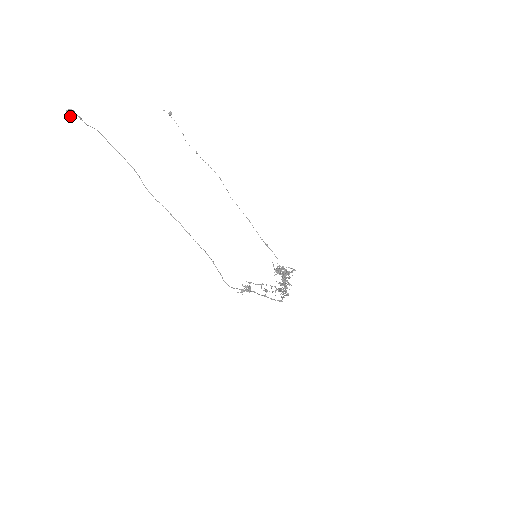
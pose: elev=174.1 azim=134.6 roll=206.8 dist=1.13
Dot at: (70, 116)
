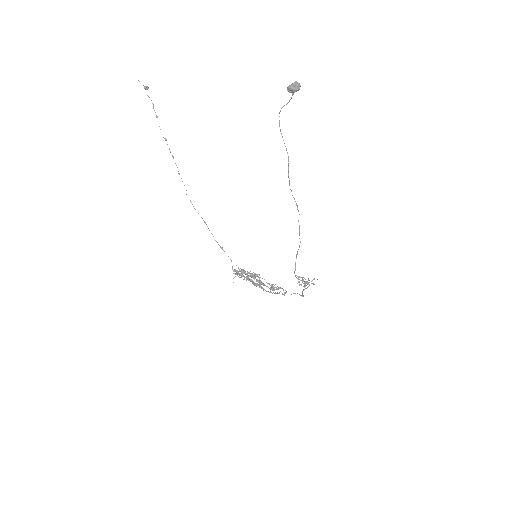
Dot at: (298, 89)
